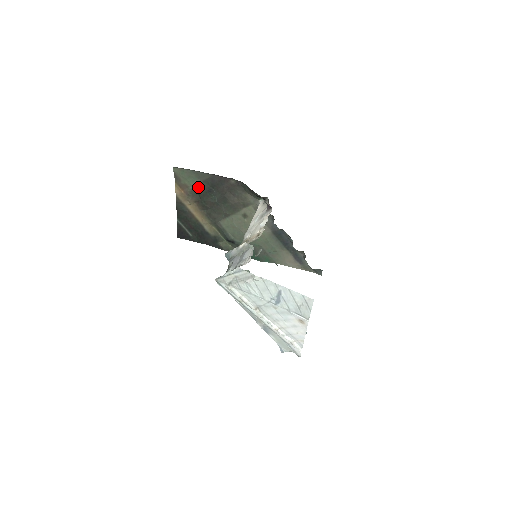
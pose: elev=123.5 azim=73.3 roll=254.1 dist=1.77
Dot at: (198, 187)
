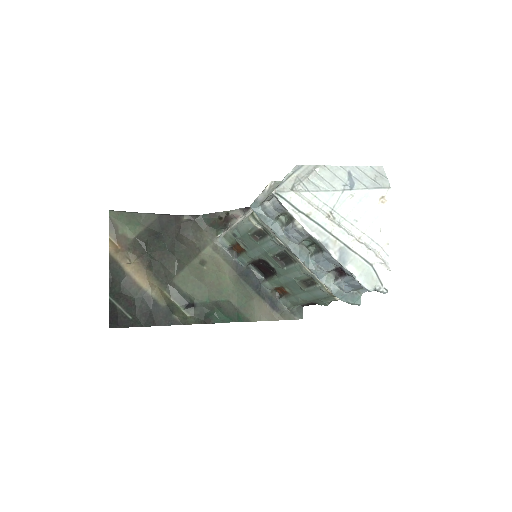
Dot at: (141, 235)
